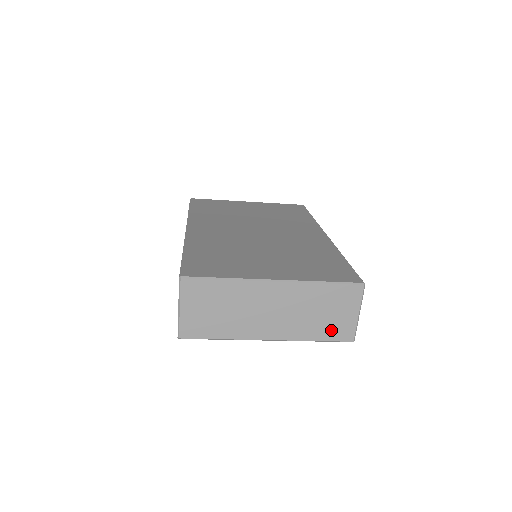
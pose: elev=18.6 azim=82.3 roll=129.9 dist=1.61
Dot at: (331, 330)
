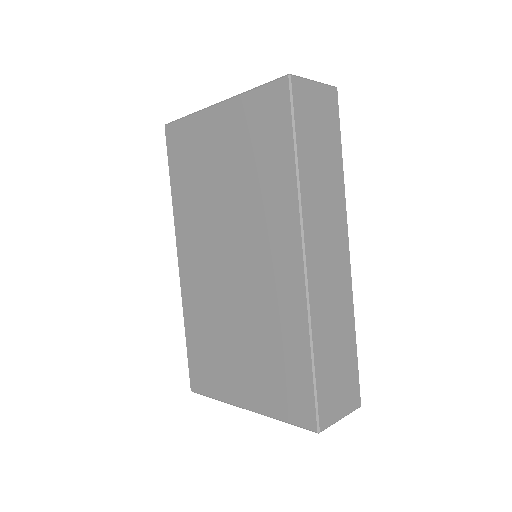
Dot at: occluded
